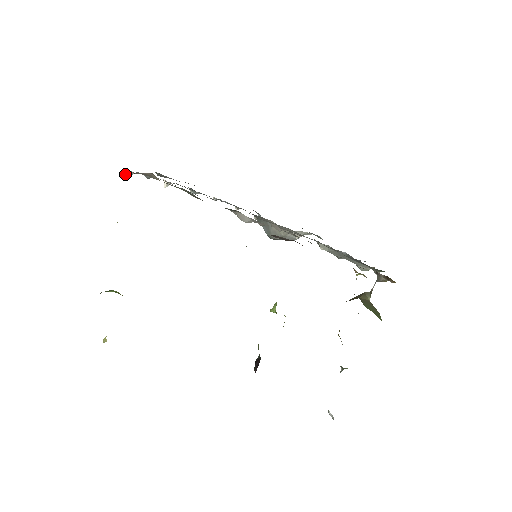
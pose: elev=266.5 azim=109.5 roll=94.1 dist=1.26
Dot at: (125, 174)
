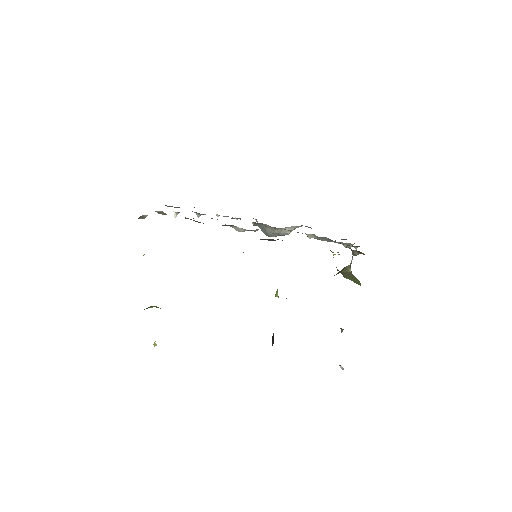
Dot at: (142, 217)
